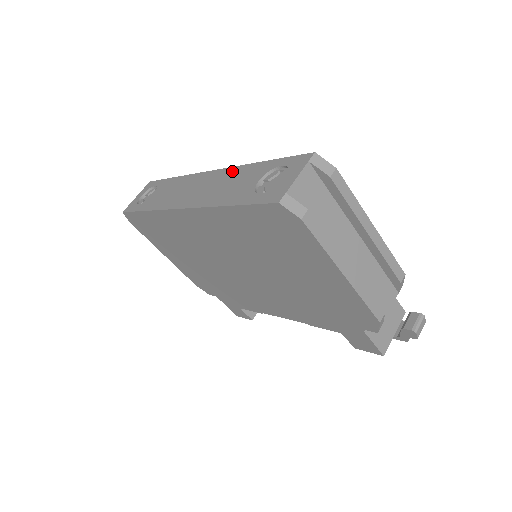
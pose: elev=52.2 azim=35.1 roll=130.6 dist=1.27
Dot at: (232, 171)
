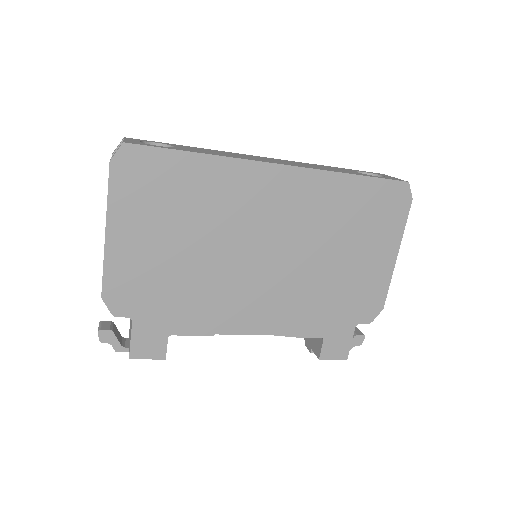
Dot at: (305, 163)
